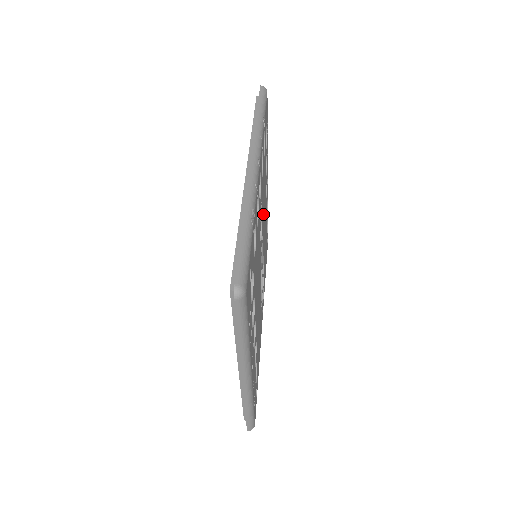
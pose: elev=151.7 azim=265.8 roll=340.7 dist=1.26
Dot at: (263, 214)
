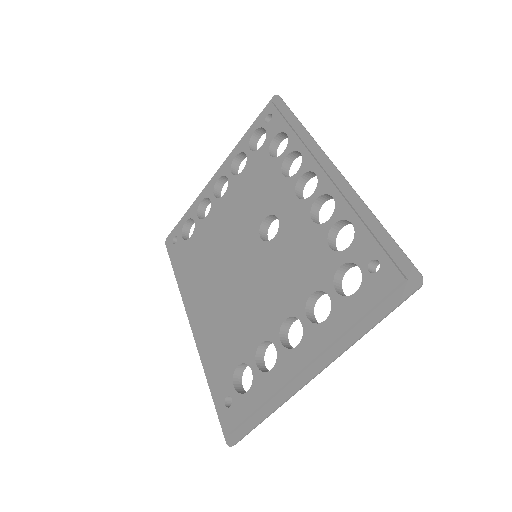
Dot at: occluded
